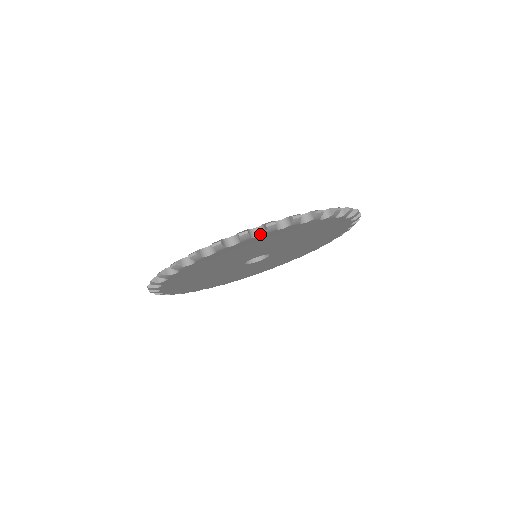
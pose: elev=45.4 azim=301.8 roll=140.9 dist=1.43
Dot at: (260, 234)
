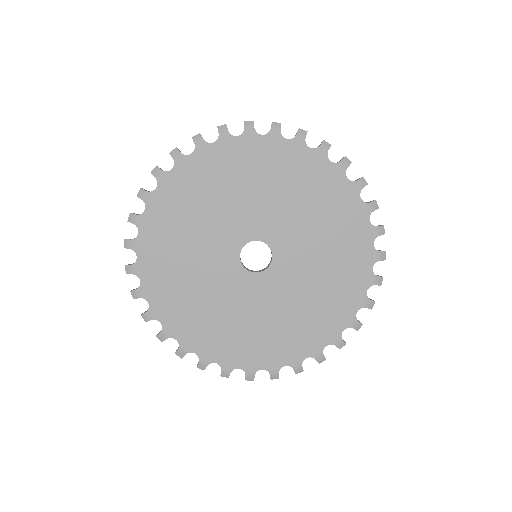
Dot at: occluded
